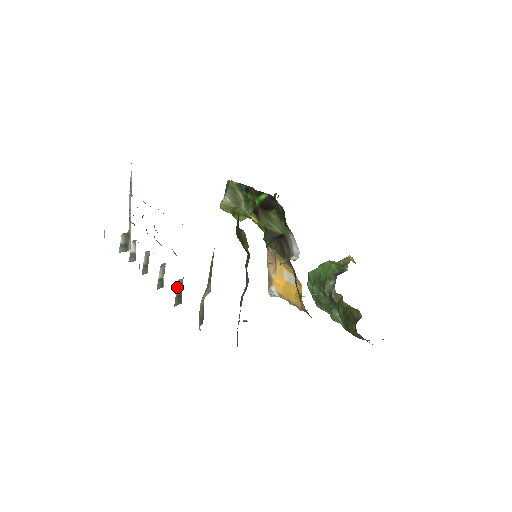
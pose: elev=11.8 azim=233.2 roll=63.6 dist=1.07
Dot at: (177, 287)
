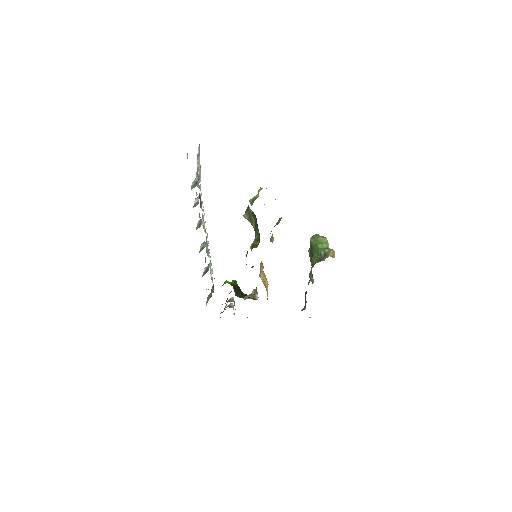
Dot at: (204, 270)
